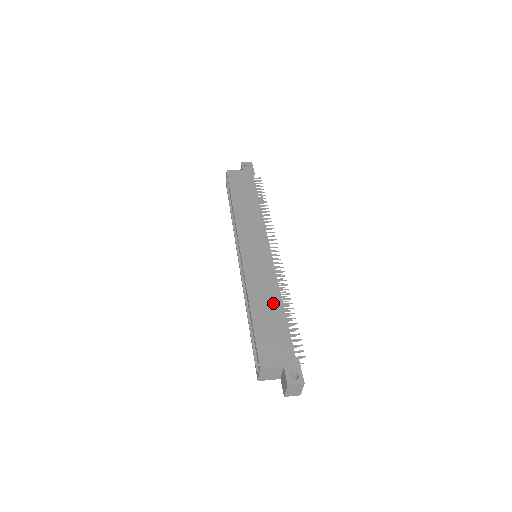
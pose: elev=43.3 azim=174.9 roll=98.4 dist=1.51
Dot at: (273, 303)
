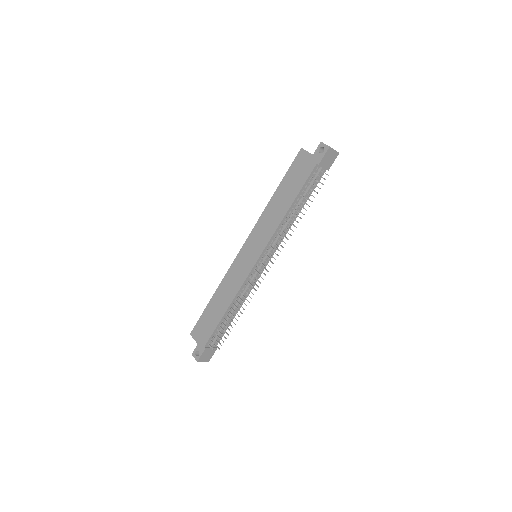
Dot at: (224, 304)
